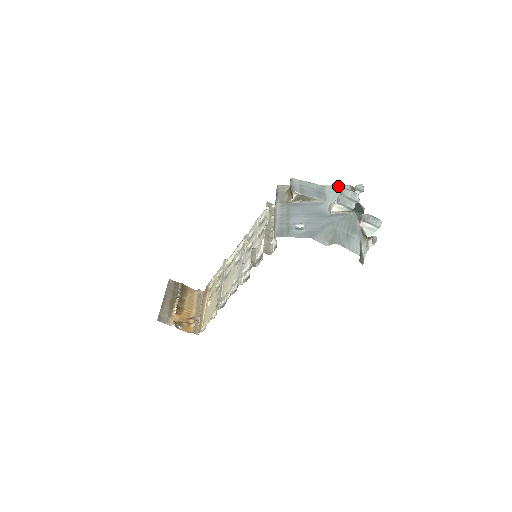
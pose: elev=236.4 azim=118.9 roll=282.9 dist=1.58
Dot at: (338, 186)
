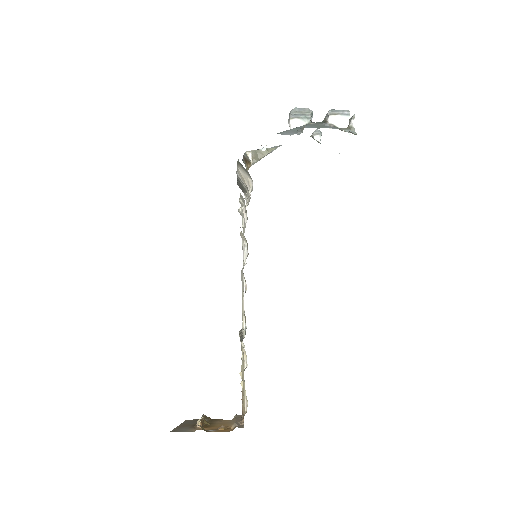
Dot at: occluded
